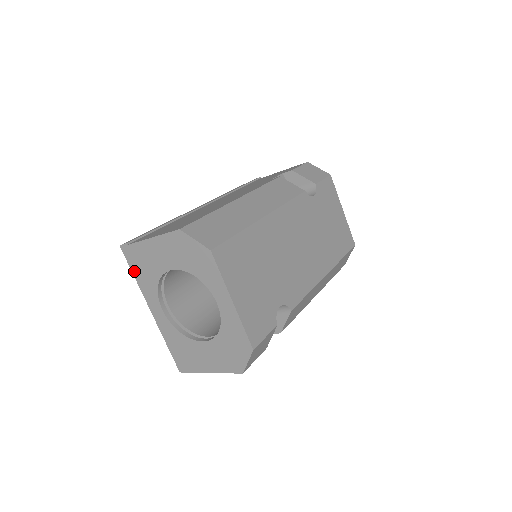
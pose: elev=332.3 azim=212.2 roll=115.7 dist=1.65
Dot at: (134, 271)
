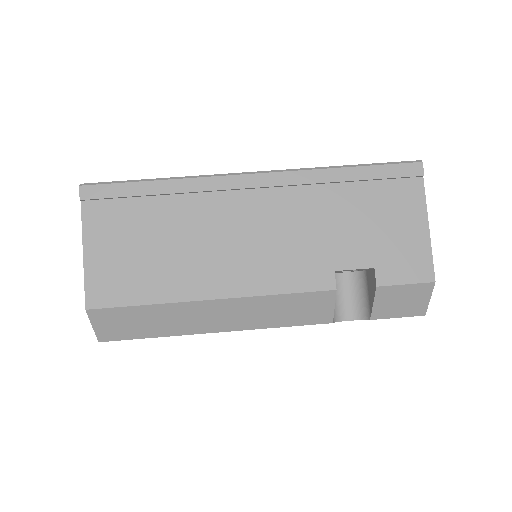
Dot at: occluded
